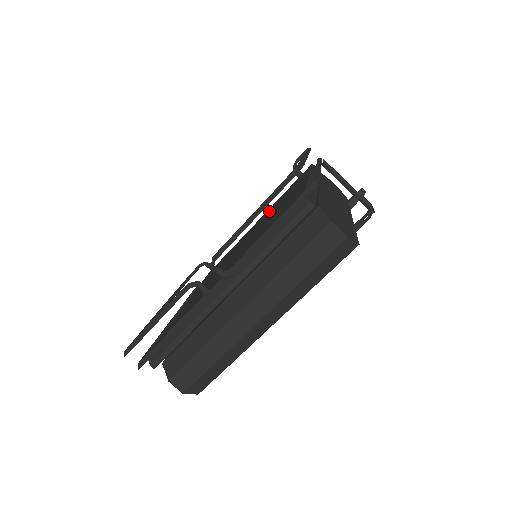
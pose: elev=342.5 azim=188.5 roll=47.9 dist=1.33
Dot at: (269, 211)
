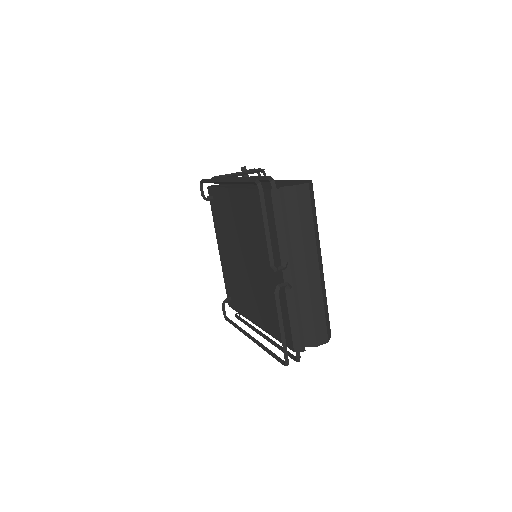
Dot at: (225, 233)
